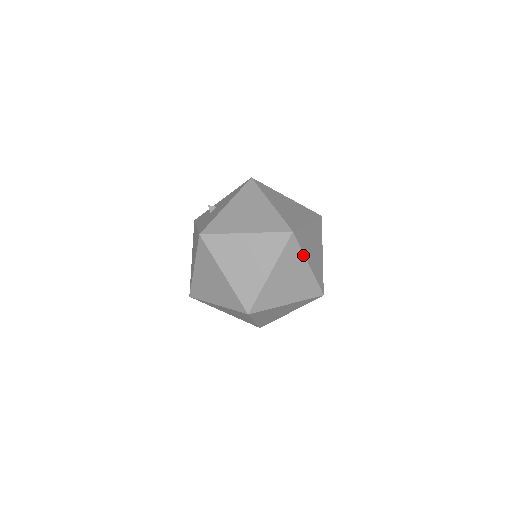
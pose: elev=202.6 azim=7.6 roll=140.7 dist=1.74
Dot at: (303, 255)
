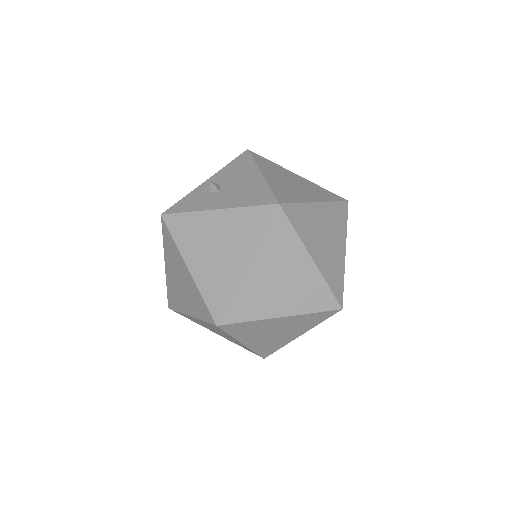
Dot at: occluded
